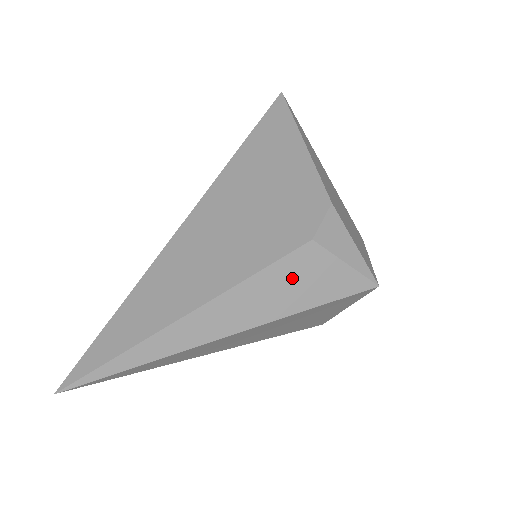
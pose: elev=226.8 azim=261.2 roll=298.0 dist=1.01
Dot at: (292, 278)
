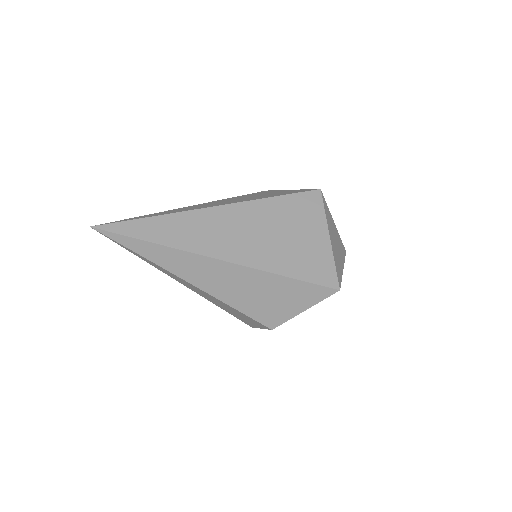
Dot at: (256, 195)
